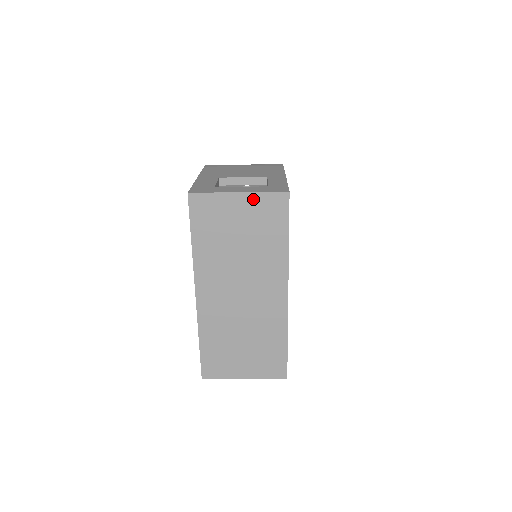
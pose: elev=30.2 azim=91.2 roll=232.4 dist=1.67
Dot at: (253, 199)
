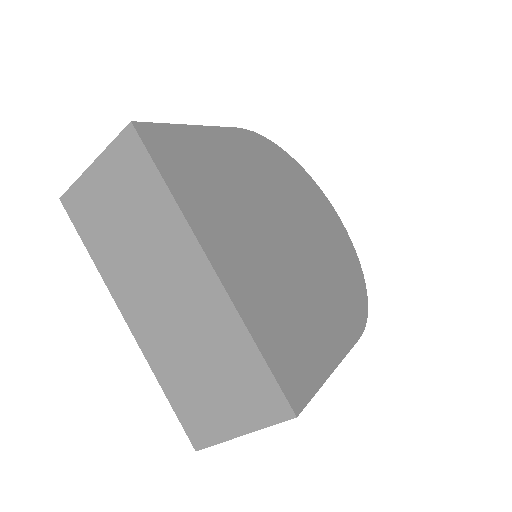
Dot at: (107, 160)
